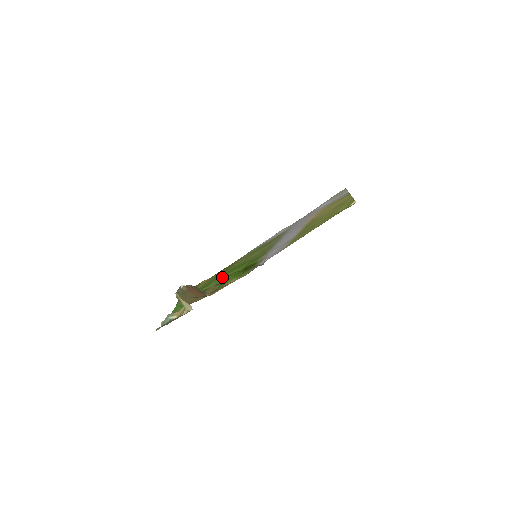
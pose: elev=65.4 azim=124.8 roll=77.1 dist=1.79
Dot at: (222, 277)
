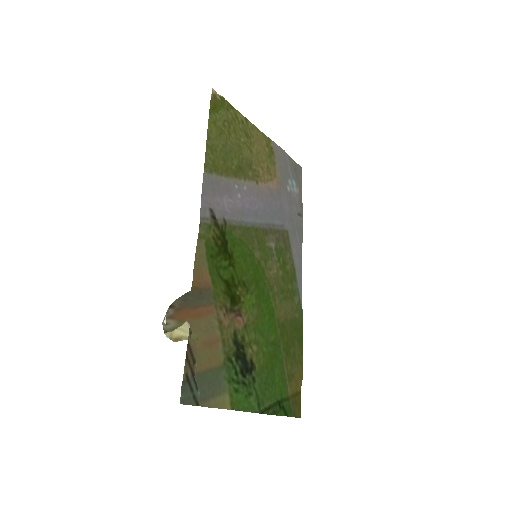
Dot at: (259, 318)
